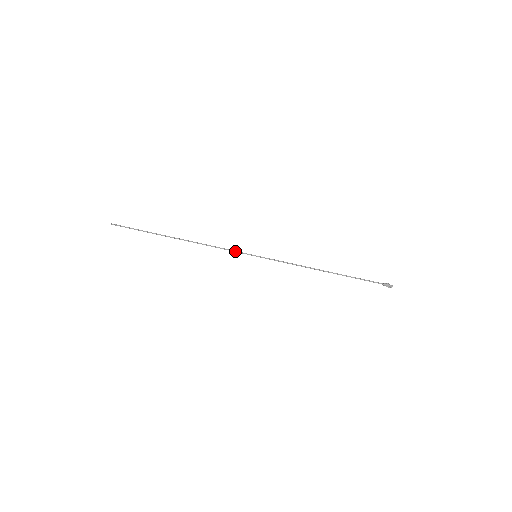
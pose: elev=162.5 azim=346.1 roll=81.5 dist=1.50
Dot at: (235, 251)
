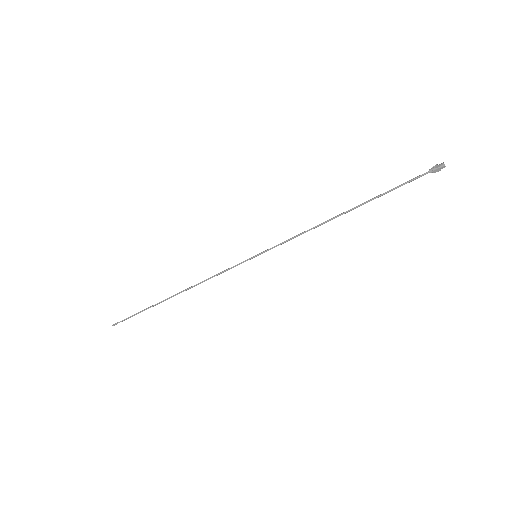
Dot at: occluded
